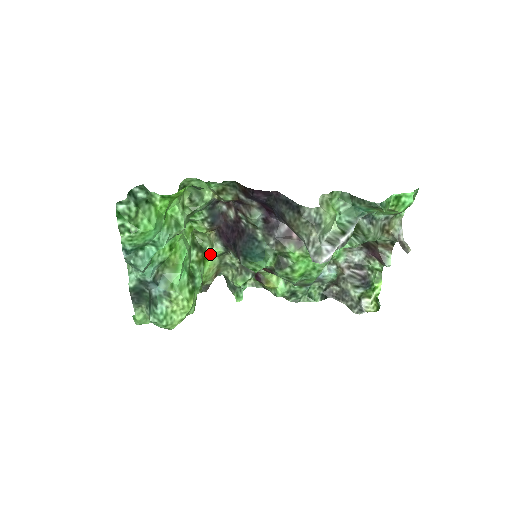
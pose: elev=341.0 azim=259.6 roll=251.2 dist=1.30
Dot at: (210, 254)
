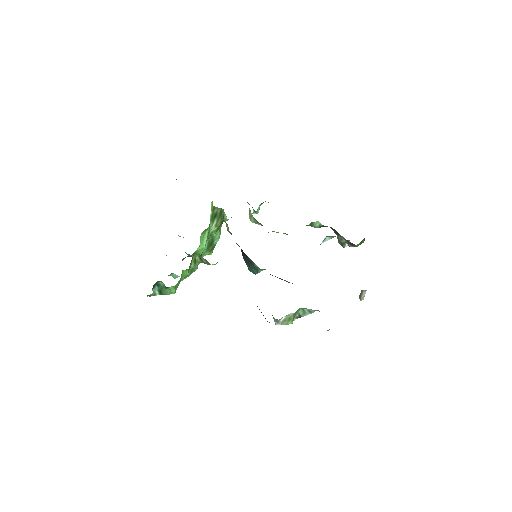
Dot at: (227, 220)
